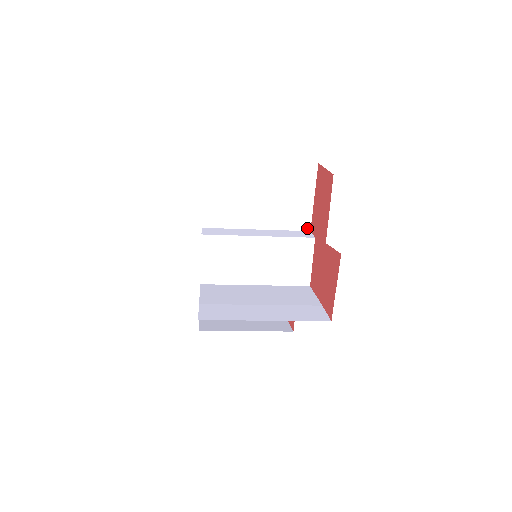
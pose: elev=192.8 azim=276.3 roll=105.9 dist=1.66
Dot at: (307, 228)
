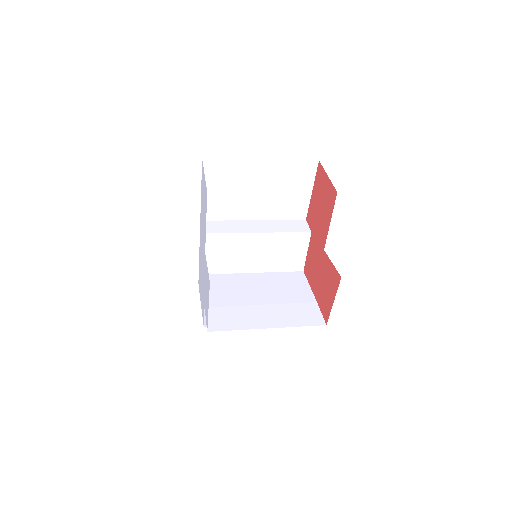
Dot at: (303, 217)
